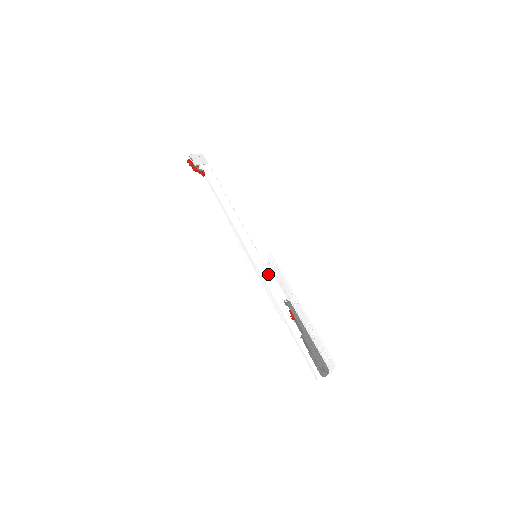
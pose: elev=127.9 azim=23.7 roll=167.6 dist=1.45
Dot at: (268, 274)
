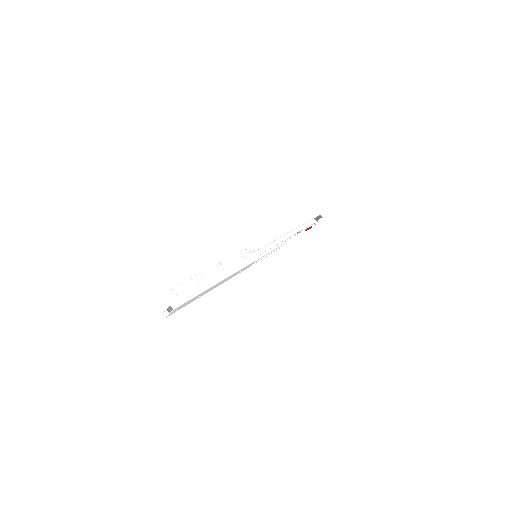
Dot at: occluded
